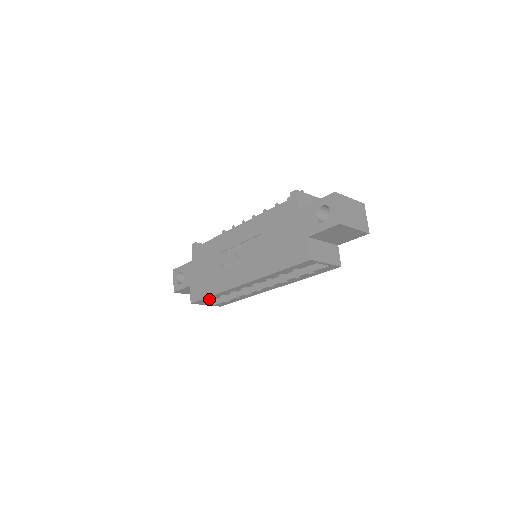
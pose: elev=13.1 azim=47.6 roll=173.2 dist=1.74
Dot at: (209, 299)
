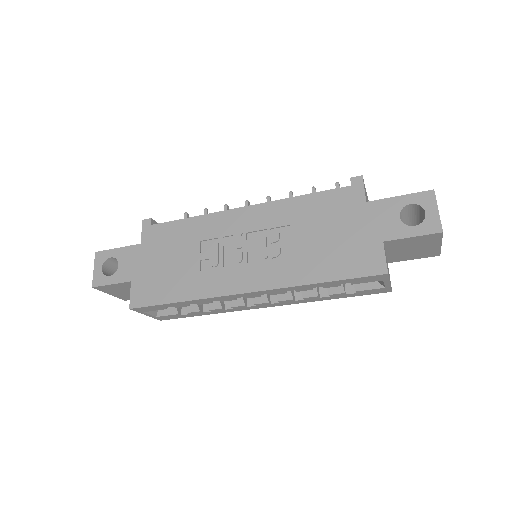
Dot at: (165, 306)
